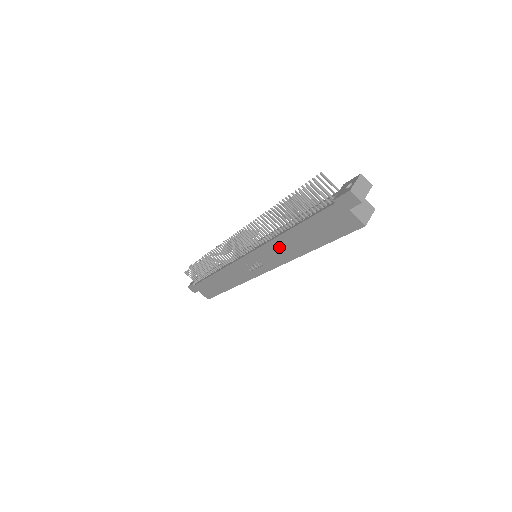
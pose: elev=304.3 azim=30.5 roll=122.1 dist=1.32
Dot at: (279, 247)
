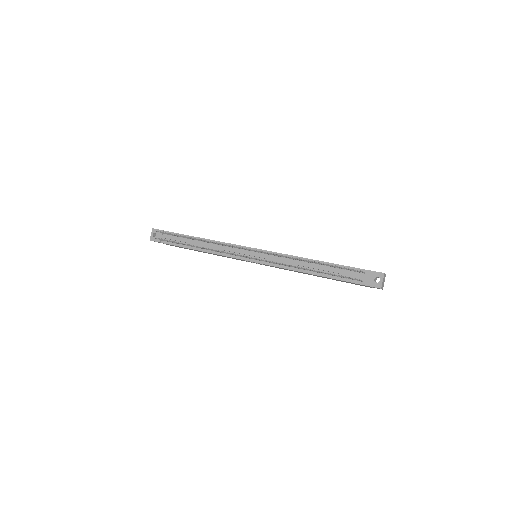
Dot at: occluded
